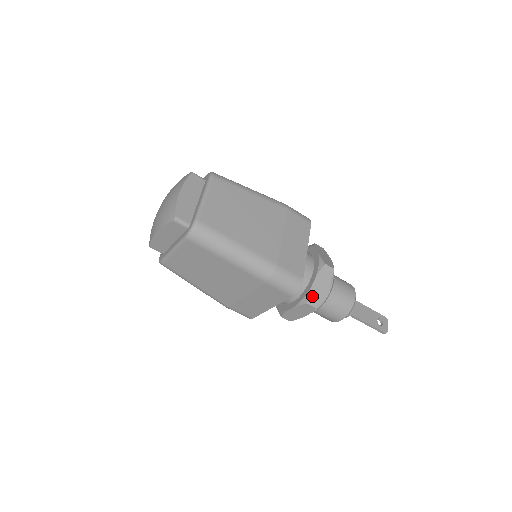
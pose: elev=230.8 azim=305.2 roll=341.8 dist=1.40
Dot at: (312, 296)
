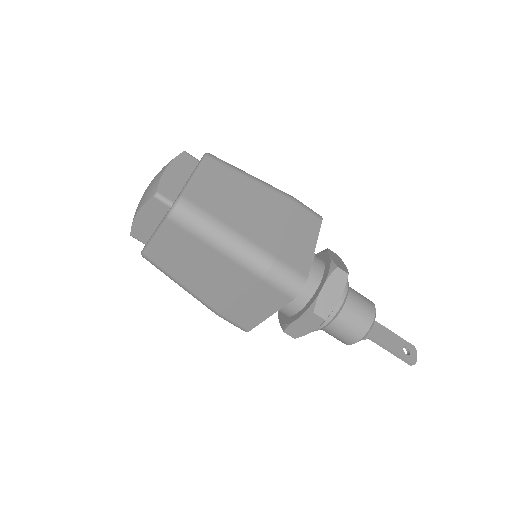
Dot at: (320, 304)
